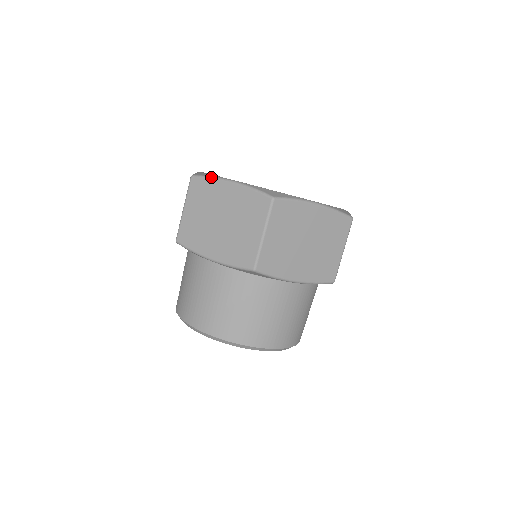
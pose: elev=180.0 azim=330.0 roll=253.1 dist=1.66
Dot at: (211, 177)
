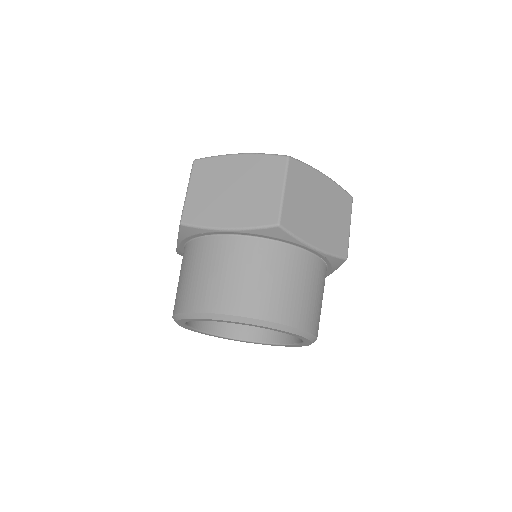
Dot at: occluded
